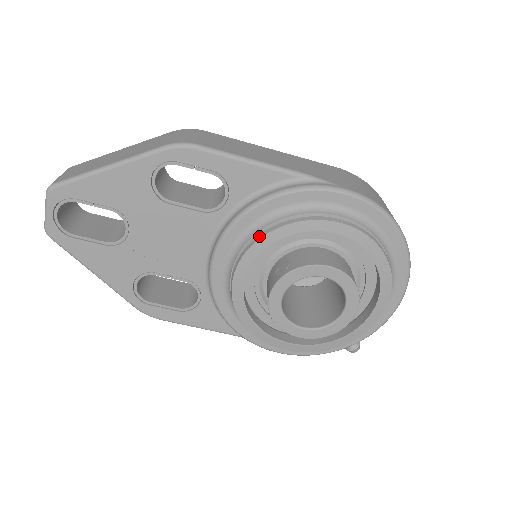
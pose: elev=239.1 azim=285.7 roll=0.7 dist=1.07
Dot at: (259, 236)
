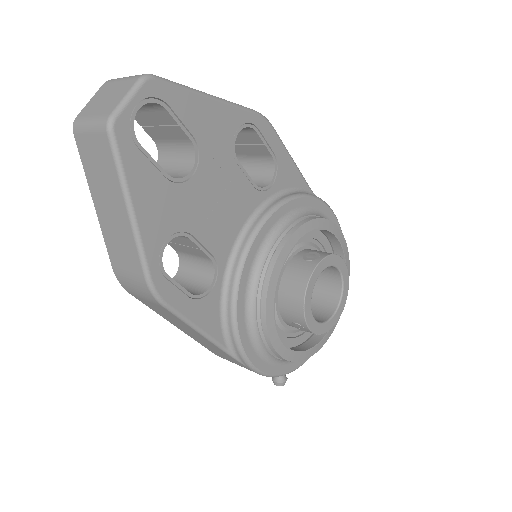
Dot at: (303, 221)
